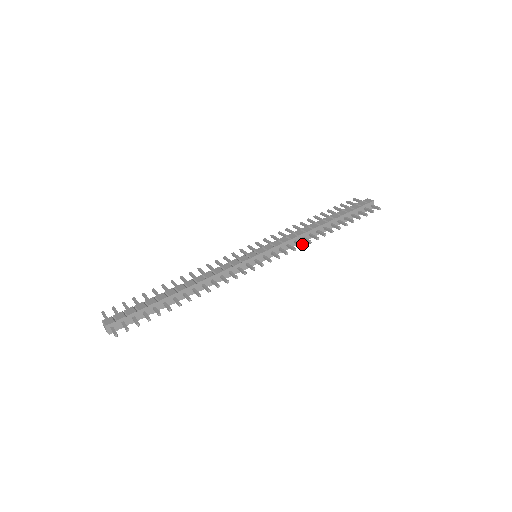
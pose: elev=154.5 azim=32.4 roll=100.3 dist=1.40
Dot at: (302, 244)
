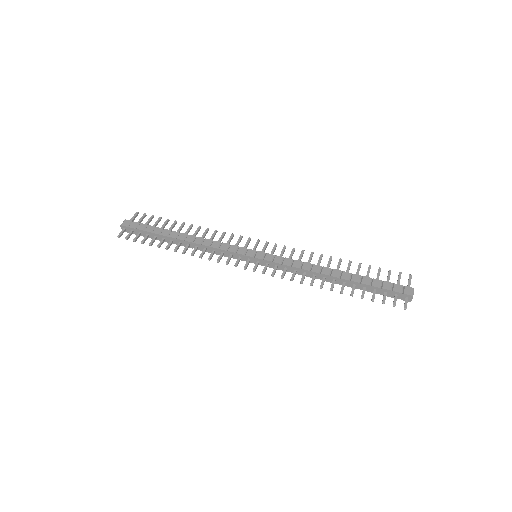
Dot at: (292, 278)
